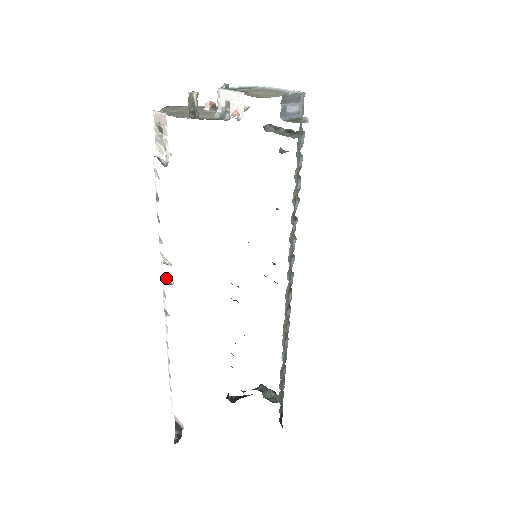
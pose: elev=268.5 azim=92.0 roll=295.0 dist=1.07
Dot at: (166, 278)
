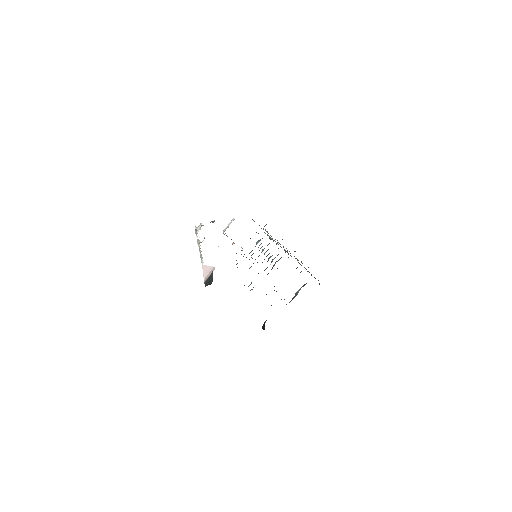
Dot at: occluded
